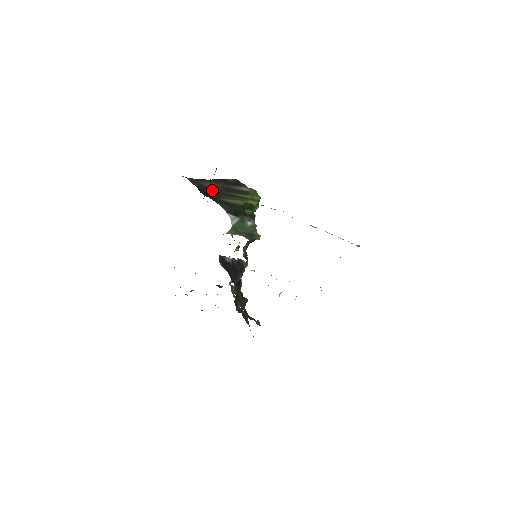
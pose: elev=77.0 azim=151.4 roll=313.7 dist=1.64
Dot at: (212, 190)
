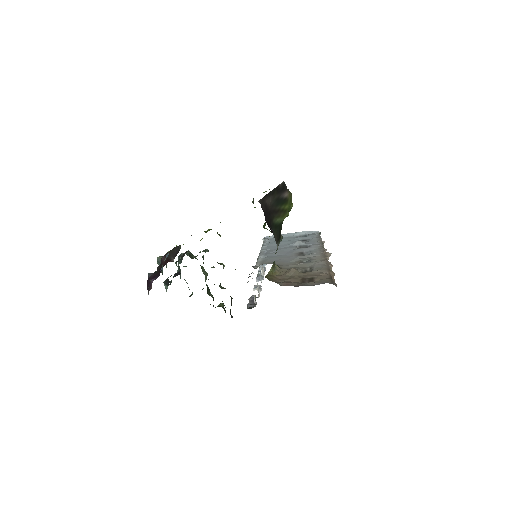
Dot at: (269, 208)
